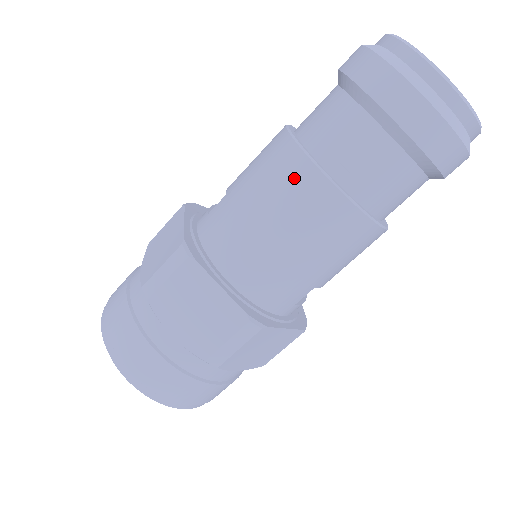
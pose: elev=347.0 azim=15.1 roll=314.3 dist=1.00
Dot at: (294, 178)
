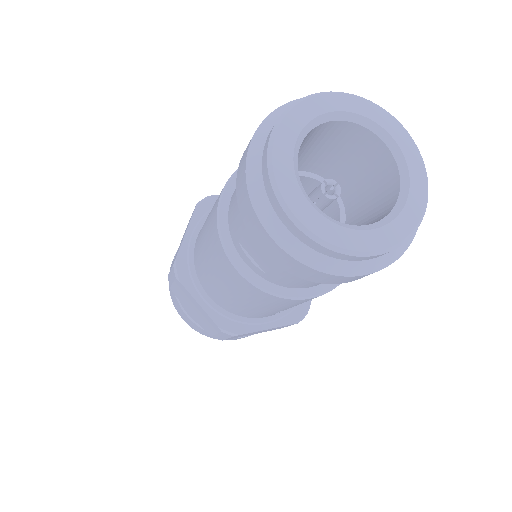
Dot at: (217, 253)
